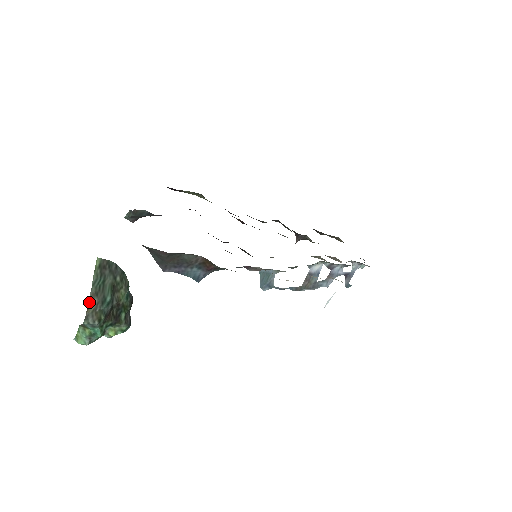
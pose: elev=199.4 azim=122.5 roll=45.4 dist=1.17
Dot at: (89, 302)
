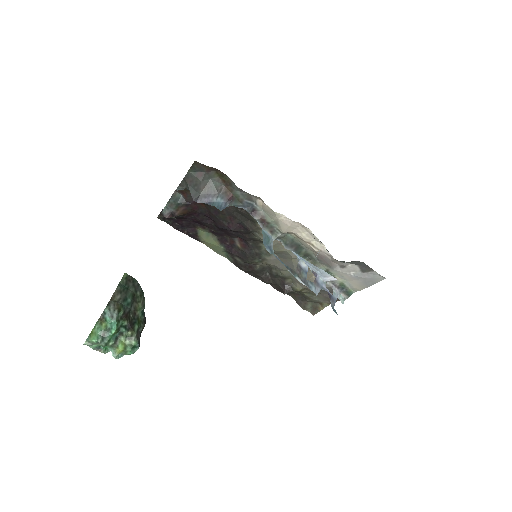
Dot at: (113, 295)
